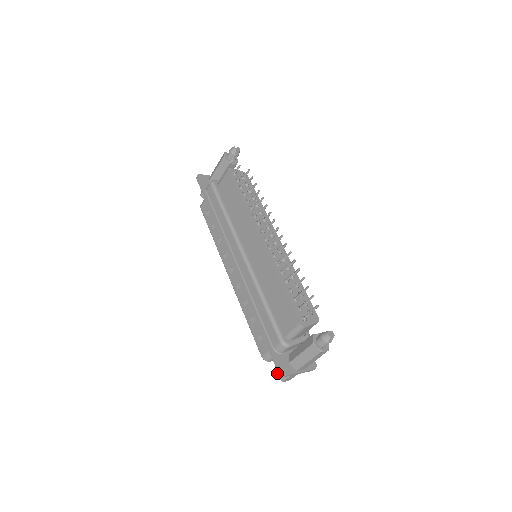
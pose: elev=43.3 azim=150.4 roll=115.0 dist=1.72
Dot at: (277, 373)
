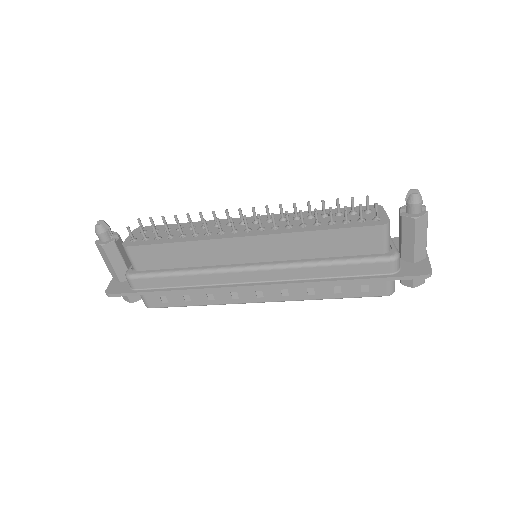
Dot at: (414, 284)
